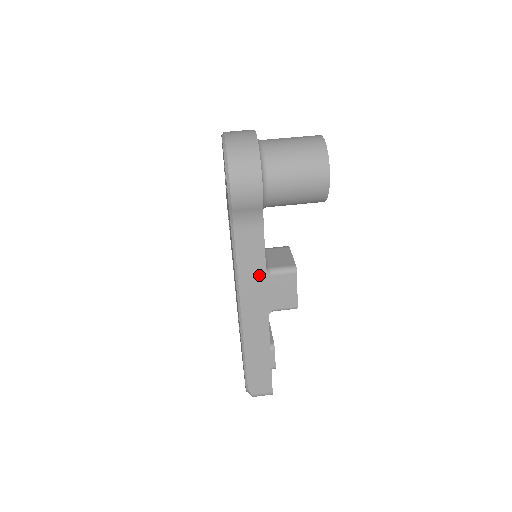
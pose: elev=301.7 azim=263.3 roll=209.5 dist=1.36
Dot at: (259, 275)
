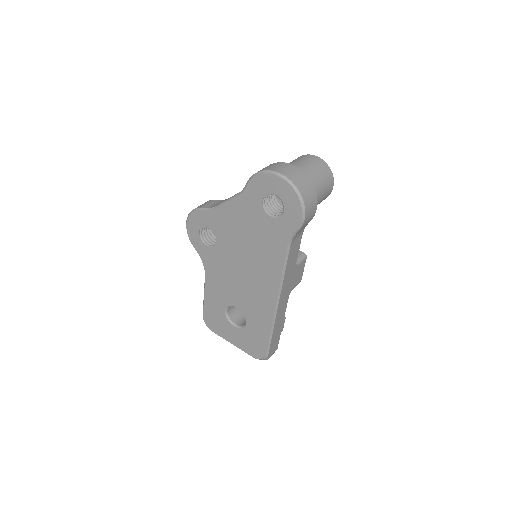
Dot at: (292, 270)
